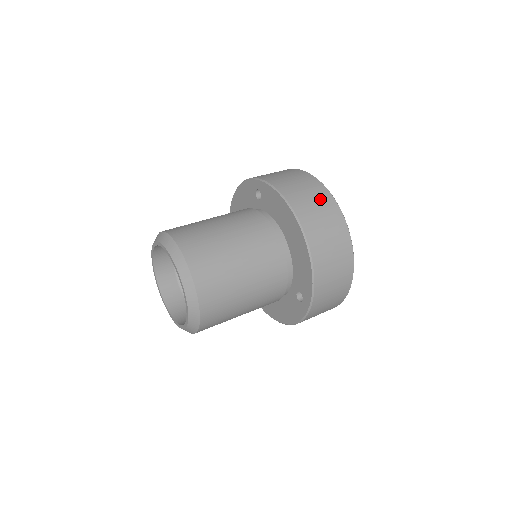
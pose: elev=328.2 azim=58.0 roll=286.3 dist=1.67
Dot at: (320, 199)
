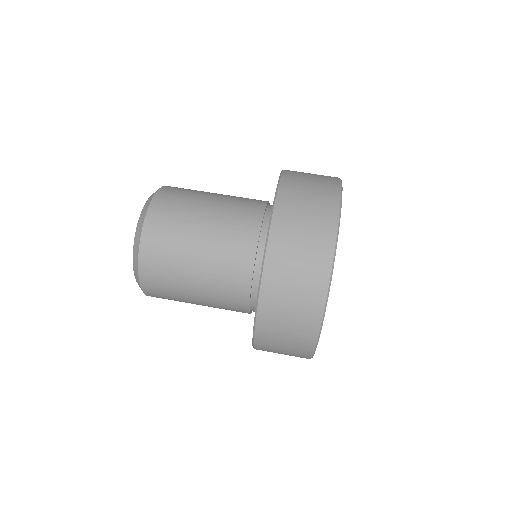
Dot at: (310, 269)
